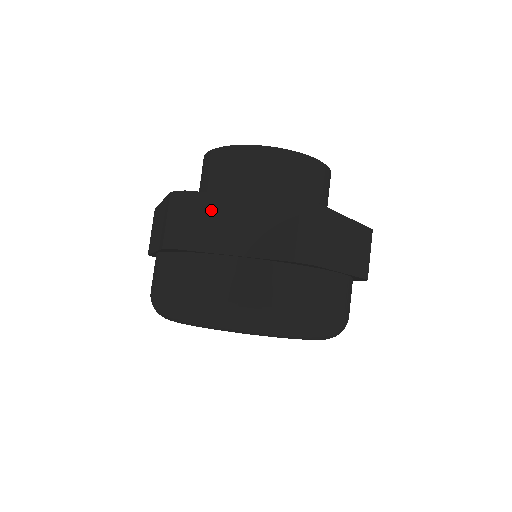
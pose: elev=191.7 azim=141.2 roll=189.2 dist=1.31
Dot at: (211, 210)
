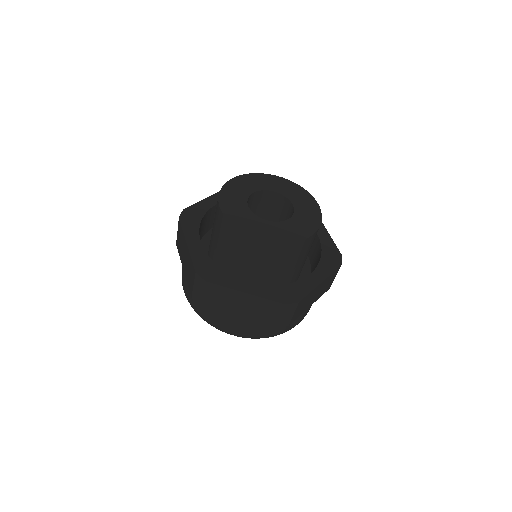
Dot at: (224, 295)
